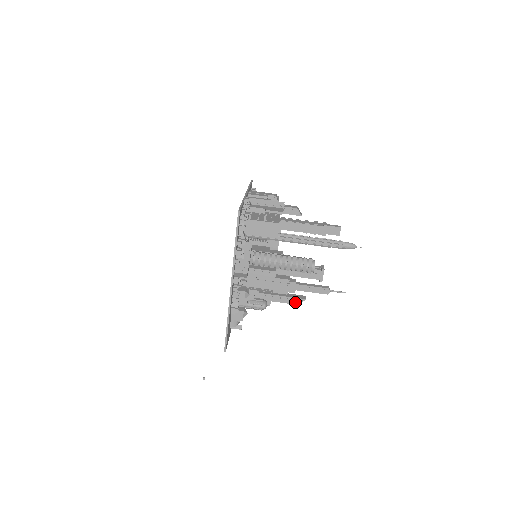
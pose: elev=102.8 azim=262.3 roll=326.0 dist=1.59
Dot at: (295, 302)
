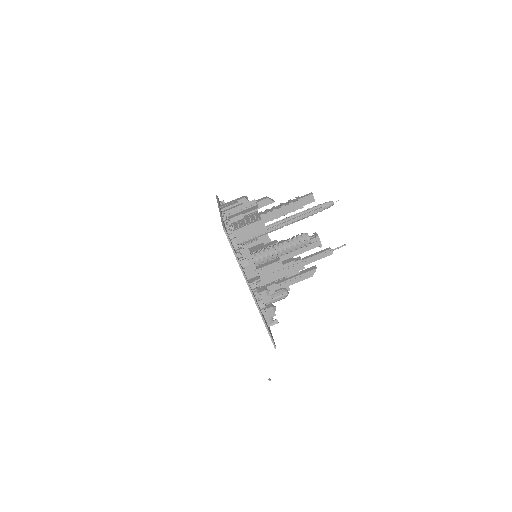
Dot at: (309, 275)
